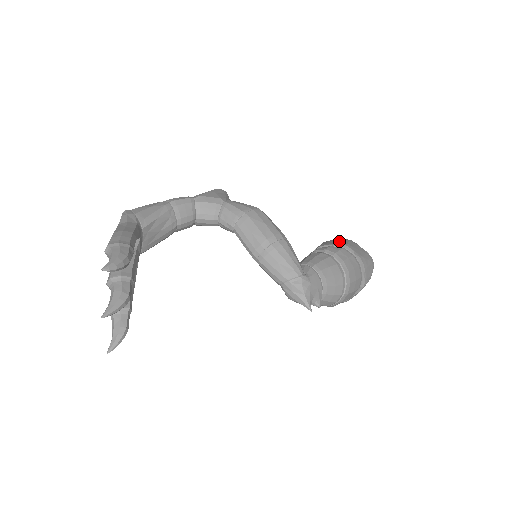
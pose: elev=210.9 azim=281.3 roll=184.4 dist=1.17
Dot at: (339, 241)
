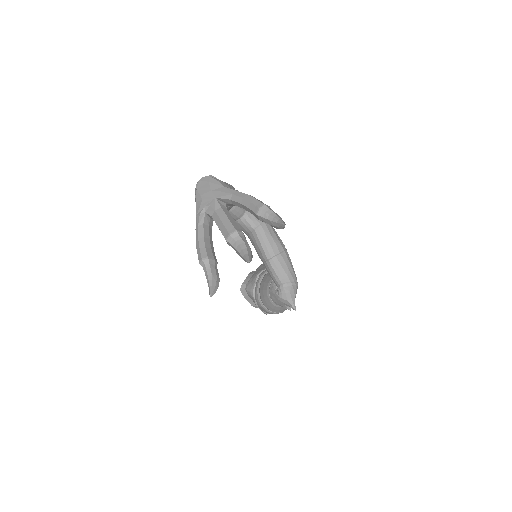
Dot at: occluded
